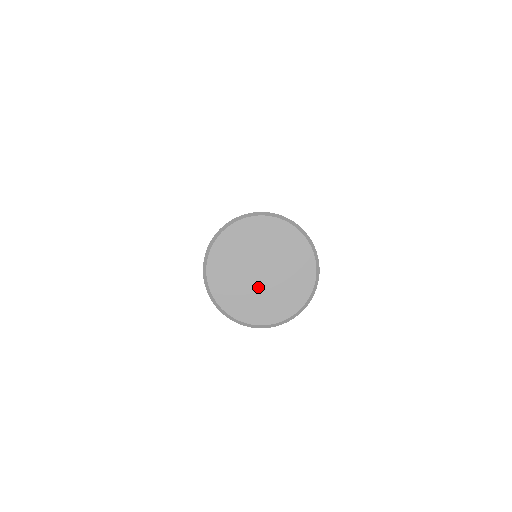
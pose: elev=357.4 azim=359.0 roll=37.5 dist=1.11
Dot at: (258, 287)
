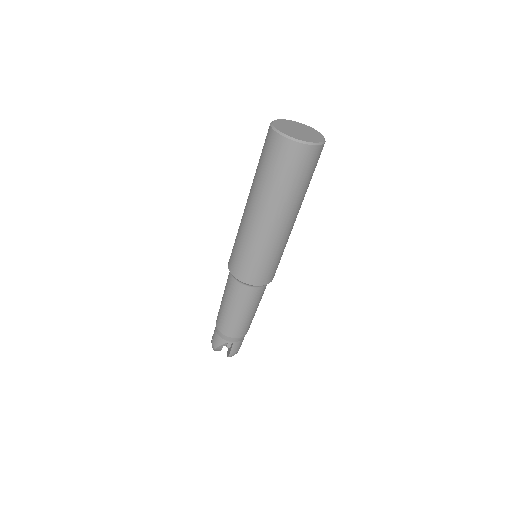
Dot at: (292, 130)
